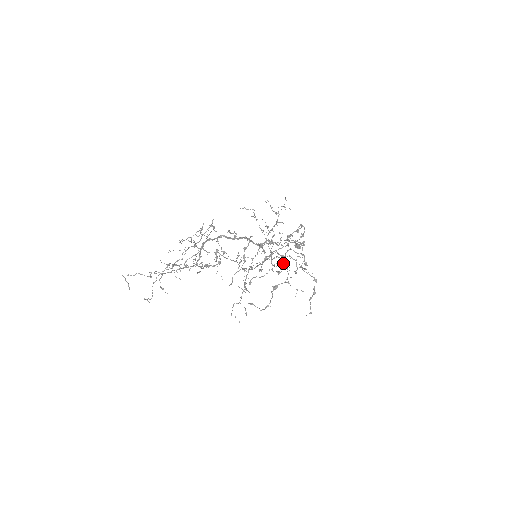
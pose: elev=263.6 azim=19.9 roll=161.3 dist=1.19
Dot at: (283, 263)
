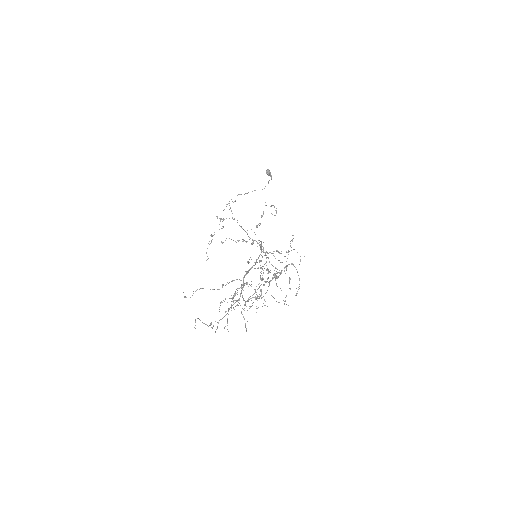
Dot at: occluded
